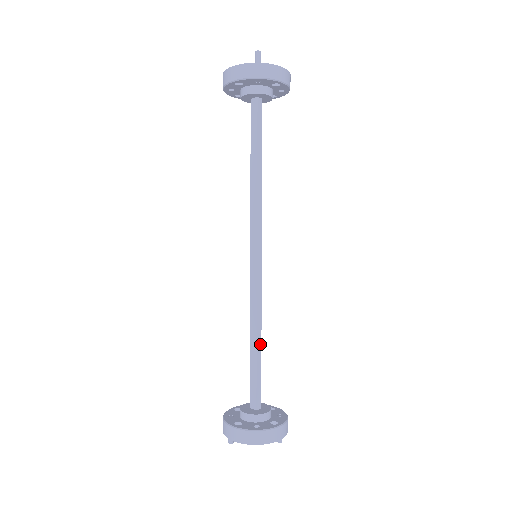
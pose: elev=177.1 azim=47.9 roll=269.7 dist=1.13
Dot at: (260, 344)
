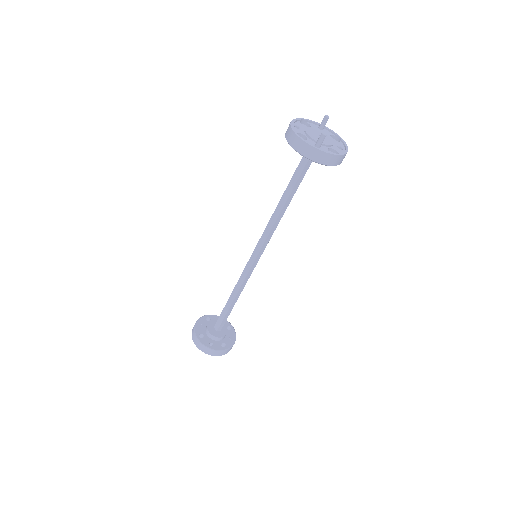
Dot at: (235, 302)
